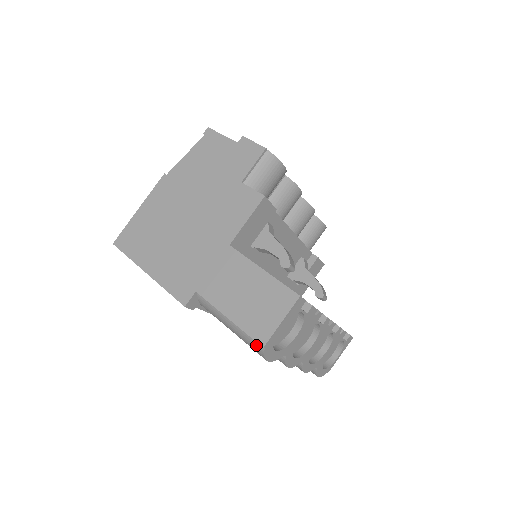
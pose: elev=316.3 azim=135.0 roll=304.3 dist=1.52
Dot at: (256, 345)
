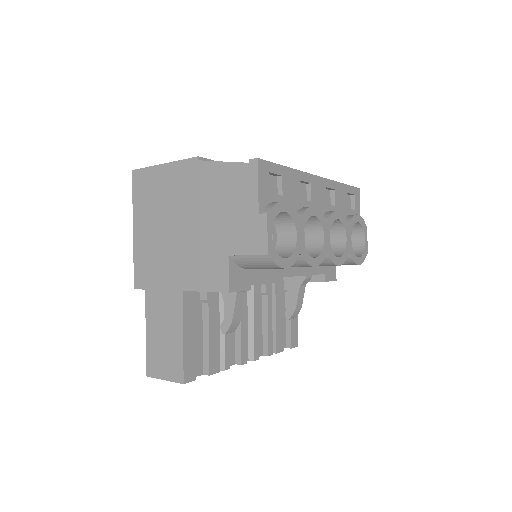
Dot at: occluded
